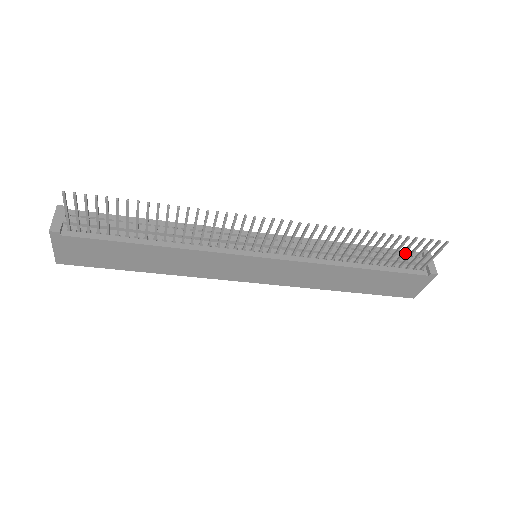
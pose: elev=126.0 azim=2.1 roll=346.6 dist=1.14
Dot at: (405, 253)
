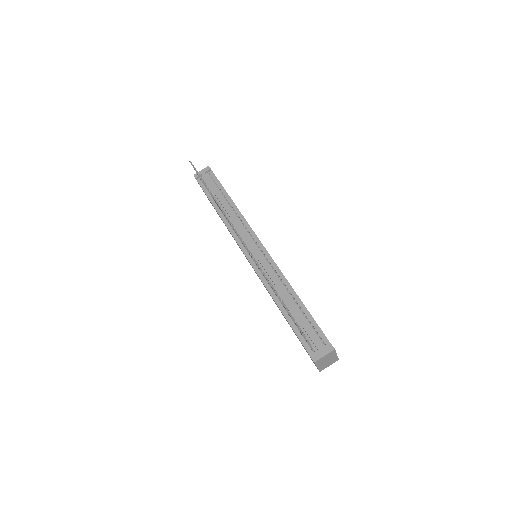
Dot at: (295, 324)
